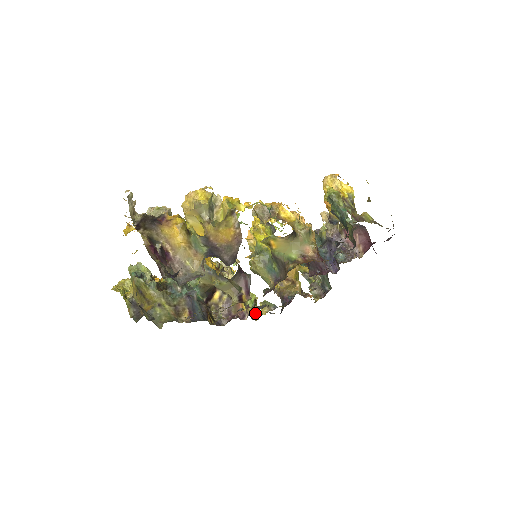
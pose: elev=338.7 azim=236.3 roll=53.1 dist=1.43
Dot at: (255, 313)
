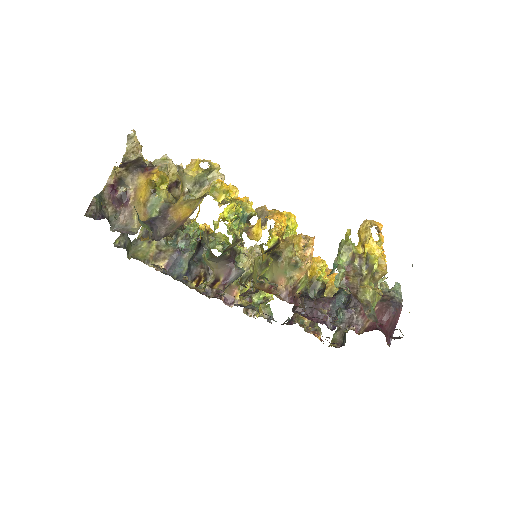
Dot at: occluded
